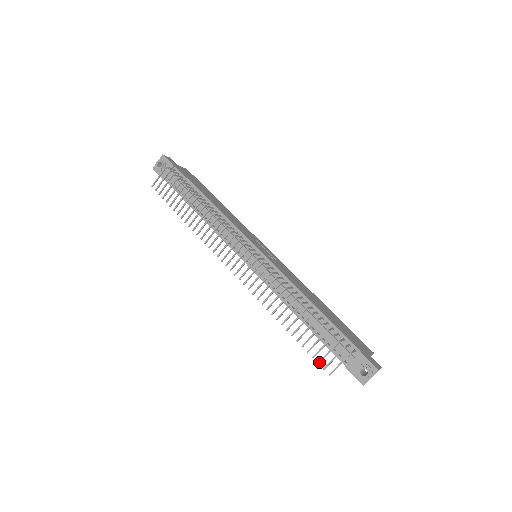
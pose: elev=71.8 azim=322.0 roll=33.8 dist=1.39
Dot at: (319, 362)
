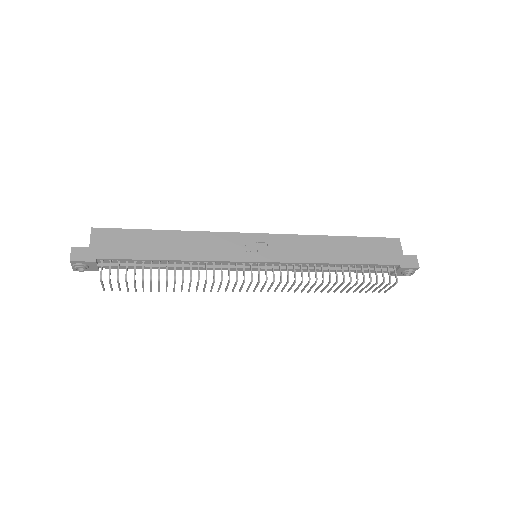
Dot at: occluded
